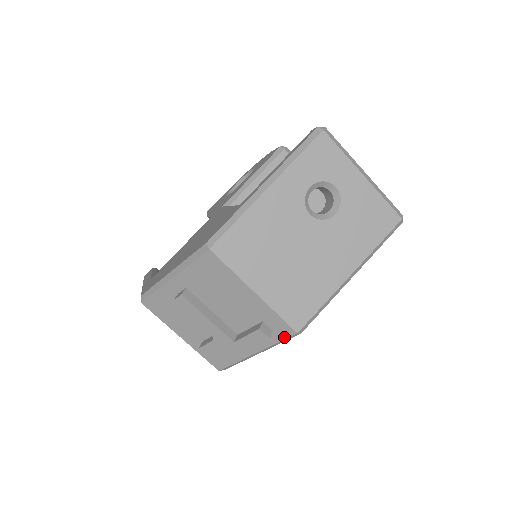
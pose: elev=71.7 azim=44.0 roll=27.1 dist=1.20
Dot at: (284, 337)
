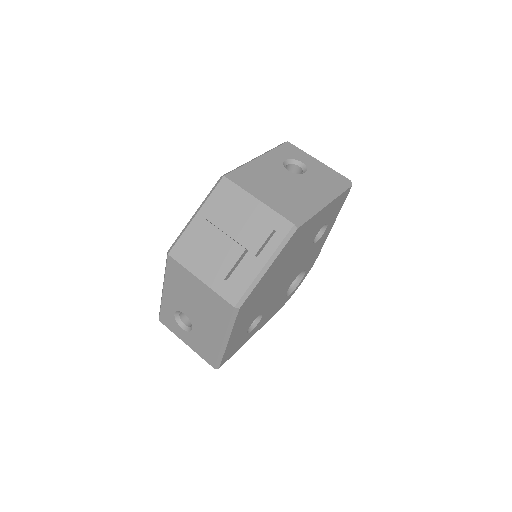
Dot at: (285, 234)
